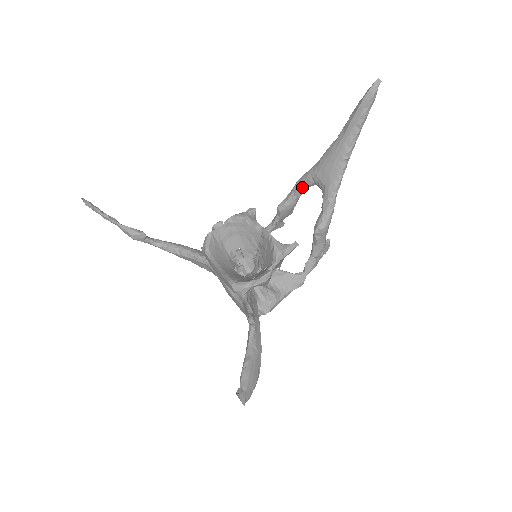
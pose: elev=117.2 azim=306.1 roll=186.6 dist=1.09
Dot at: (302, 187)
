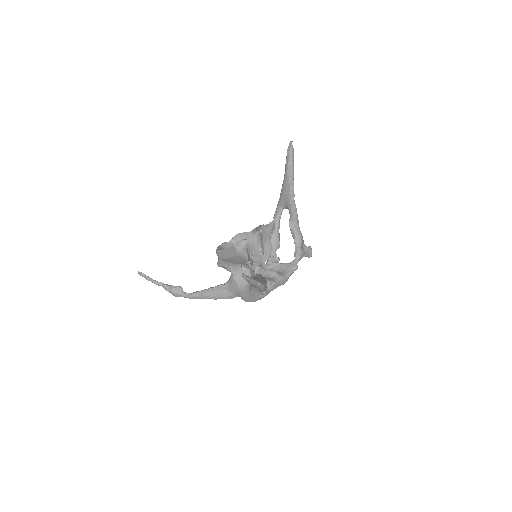
Dot at: (276, 216)
